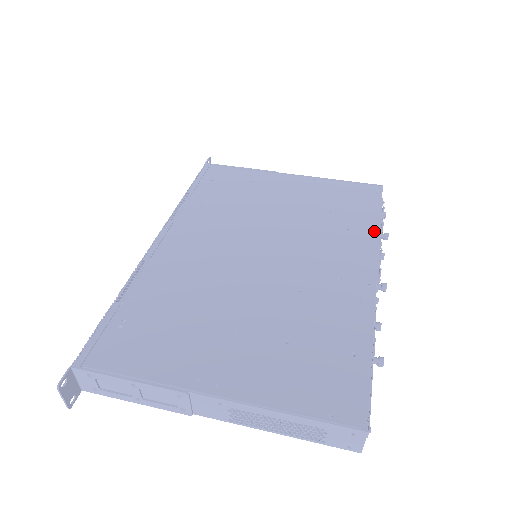
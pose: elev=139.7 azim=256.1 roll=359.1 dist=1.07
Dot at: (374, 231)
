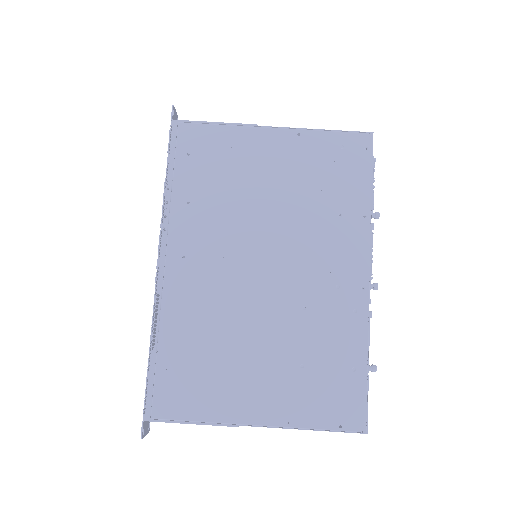
Dot at: (366, 214)
